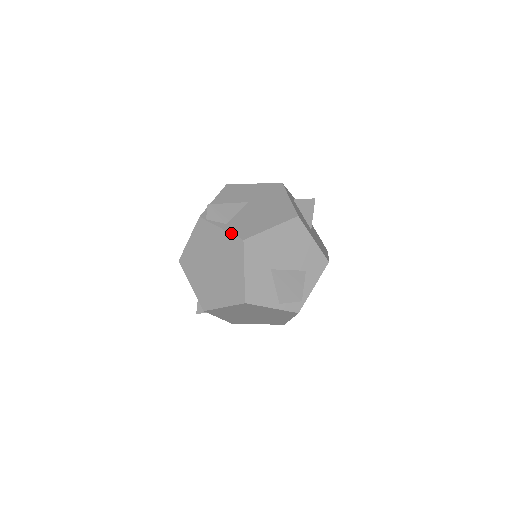
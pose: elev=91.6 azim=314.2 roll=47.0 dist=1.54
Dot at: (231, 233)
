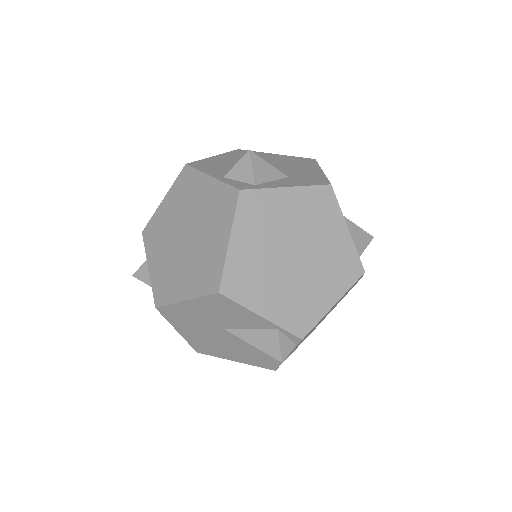
Dot at: occluded
